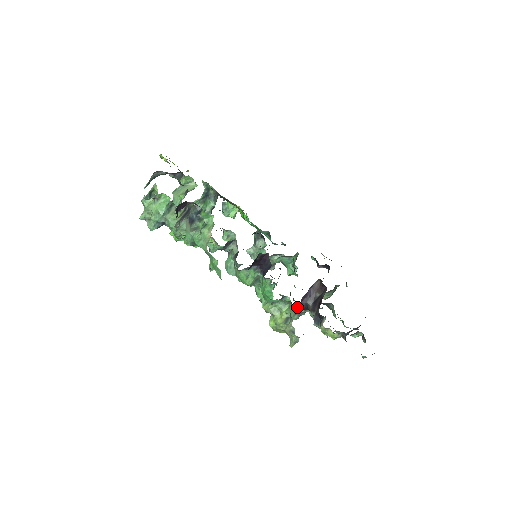
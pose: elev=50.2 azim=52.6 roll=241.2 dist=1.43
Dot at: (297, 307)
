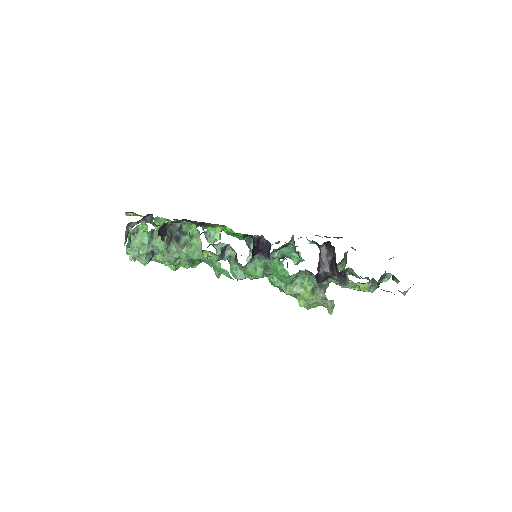
Dot at: (318, 281)
